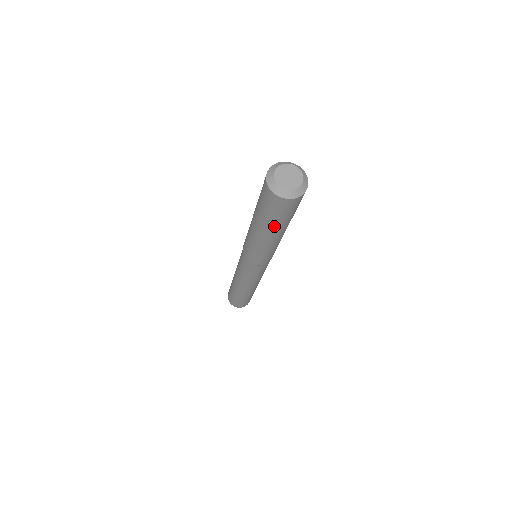
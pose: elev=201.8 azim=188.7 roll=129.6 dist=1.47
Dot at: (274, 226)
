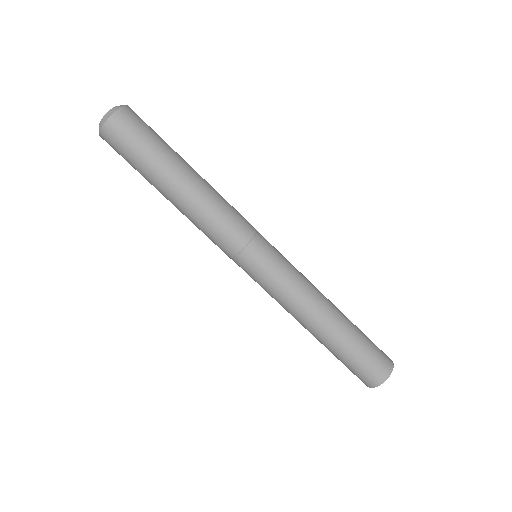
Dot at: (162, 158)
